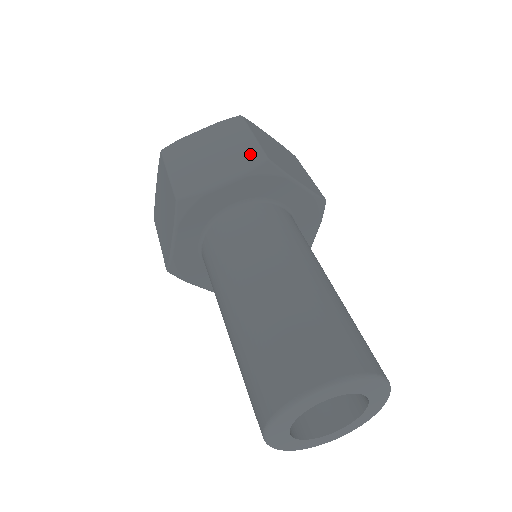
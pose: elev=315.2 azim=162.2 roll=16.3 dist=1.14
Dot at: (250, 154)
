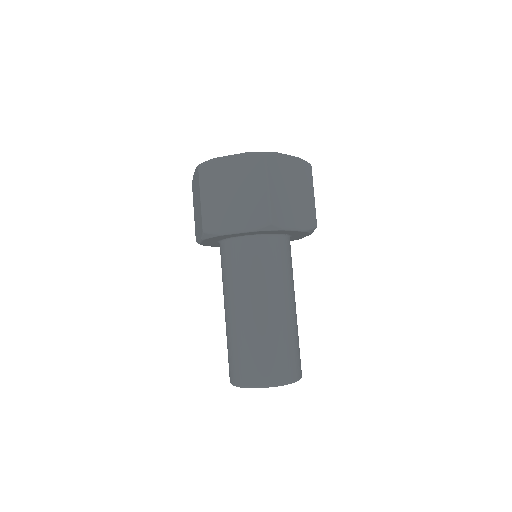
Dot at: (311, 214)
